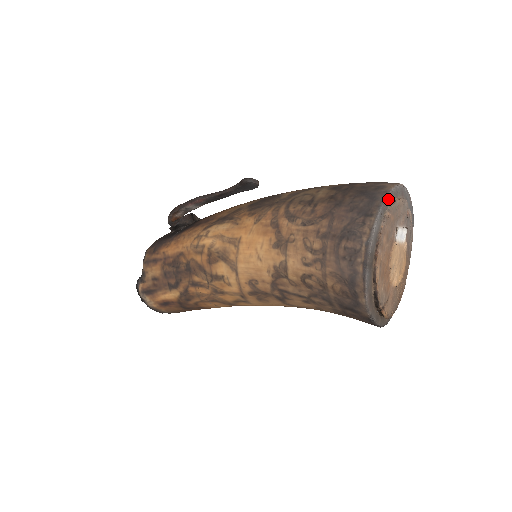
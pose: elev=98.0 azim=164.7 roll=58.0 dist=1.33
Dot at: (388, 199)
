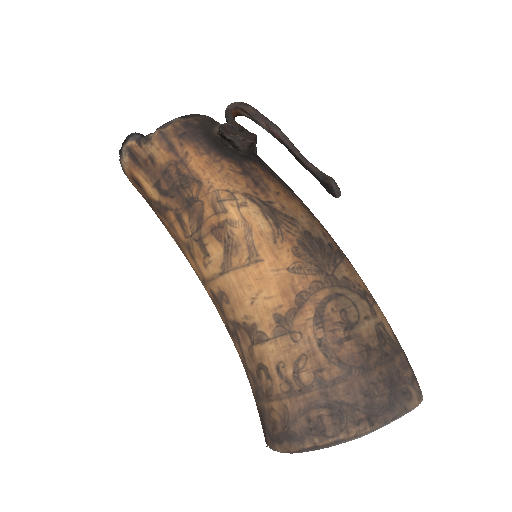
Dot at: (399, 417)
